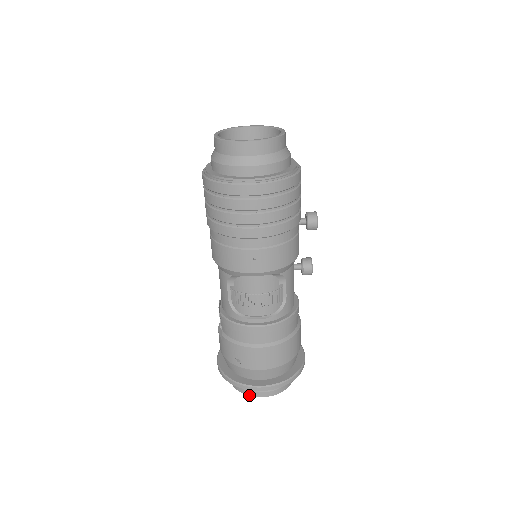
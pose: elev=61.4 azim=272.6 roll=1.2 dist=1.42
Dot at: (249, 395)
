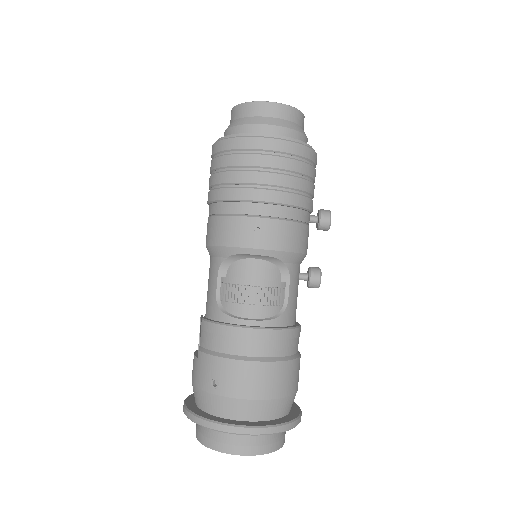
Dot at: (220, 451)
